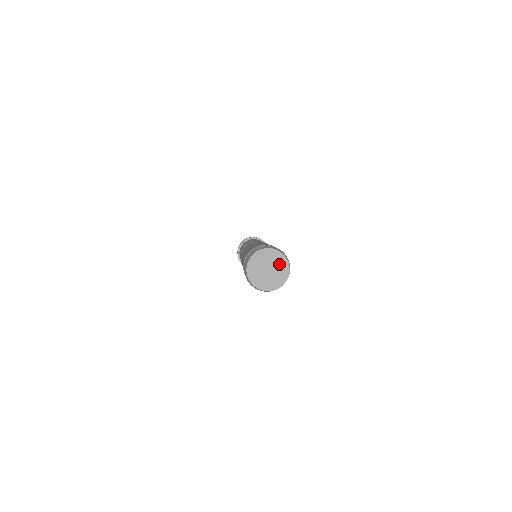
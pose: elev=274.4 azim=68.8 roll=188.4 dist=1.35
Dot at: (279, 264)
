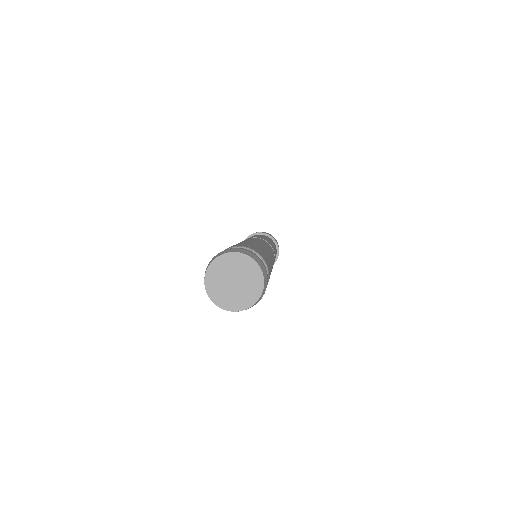
Dot at: (239, 266)
